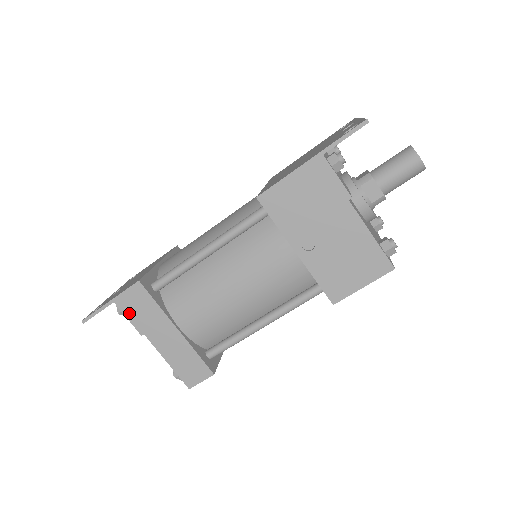
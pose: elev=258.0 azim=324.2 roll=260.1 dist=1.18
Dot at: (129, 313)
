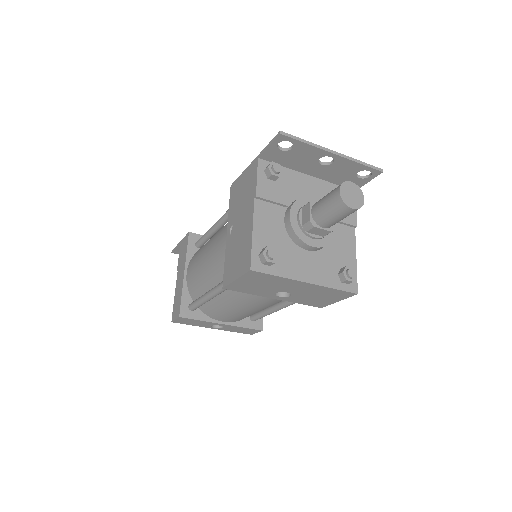
Dot at: (180, 253)
